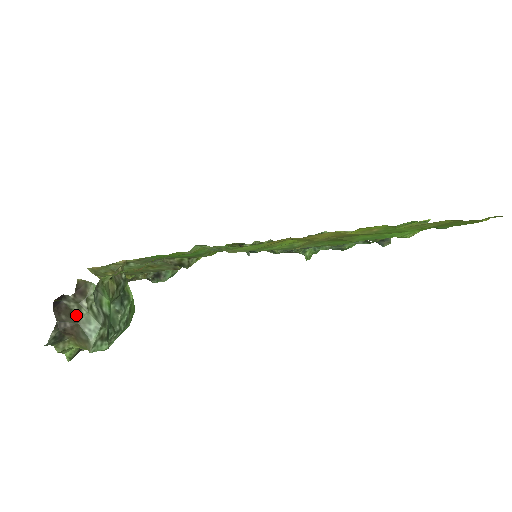
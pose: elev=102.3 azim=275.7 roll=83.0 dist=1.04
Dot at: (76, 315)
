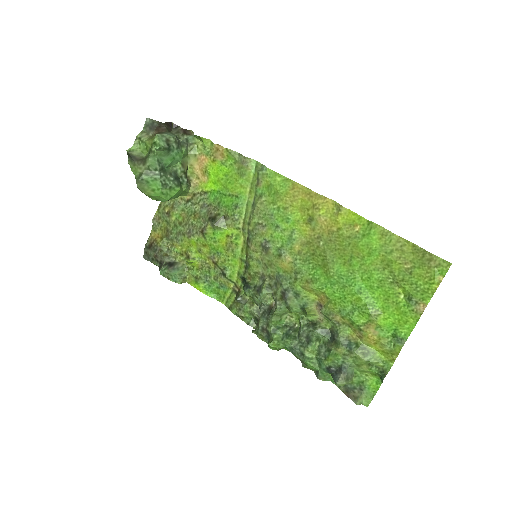
Dot at: (170, 132)
